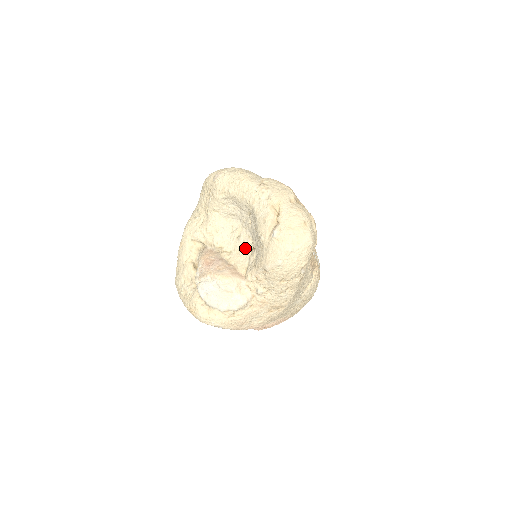
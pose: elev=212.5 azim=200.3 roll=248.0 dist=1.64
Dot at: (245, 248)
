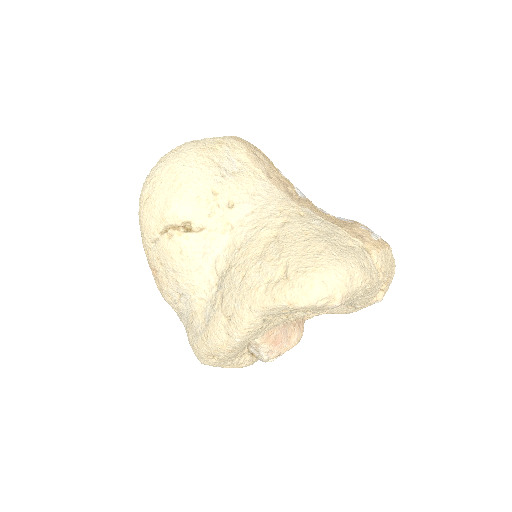
Dot at: occluded
